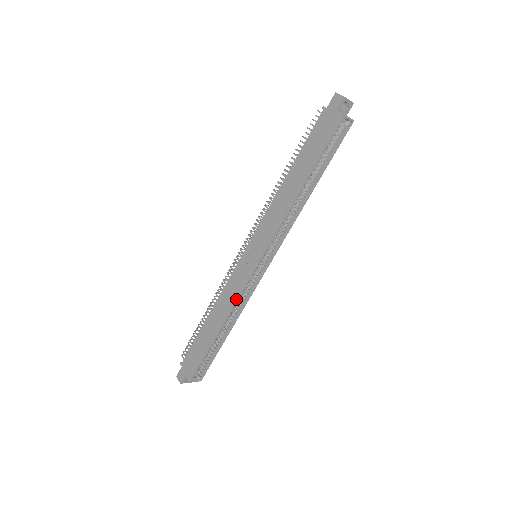
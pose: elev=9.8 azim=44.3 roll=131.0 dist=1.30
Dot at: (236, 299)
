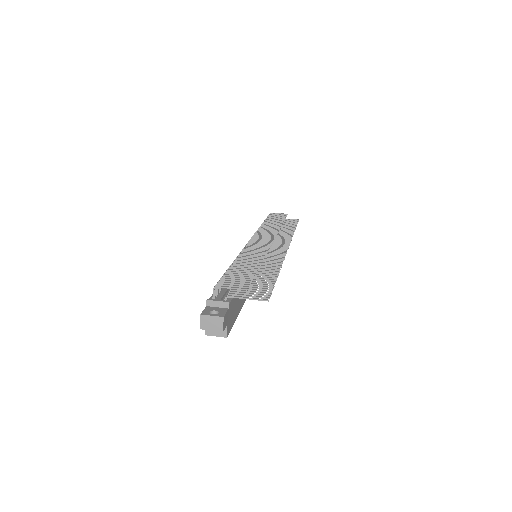
Dot at: occluded
